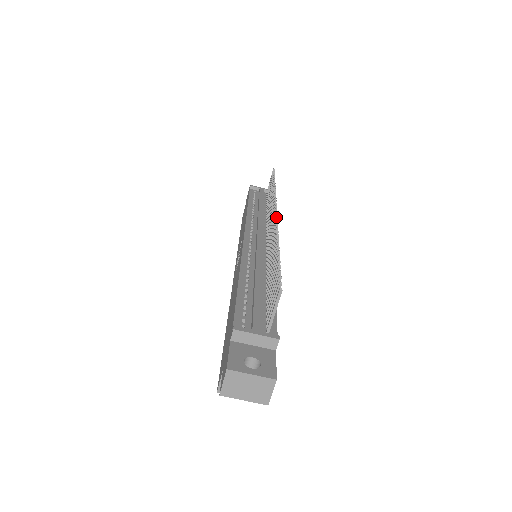
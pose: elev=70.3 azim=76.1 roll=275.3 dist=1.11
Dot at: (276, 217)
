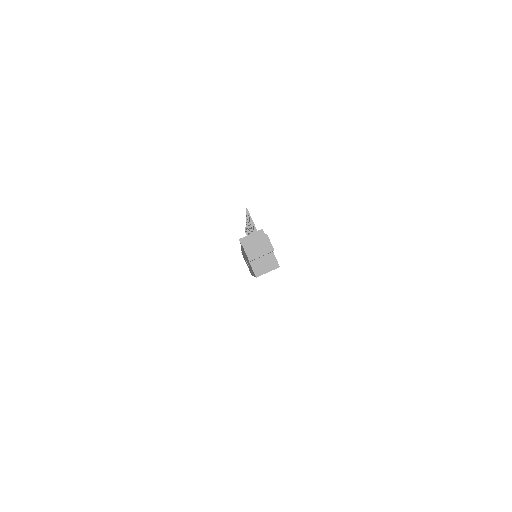
Dot at: occluded
